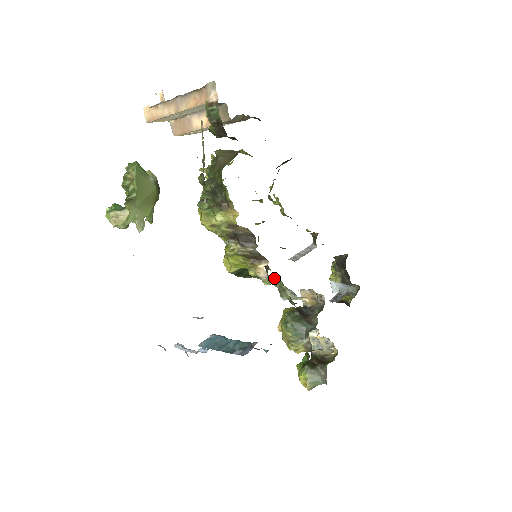
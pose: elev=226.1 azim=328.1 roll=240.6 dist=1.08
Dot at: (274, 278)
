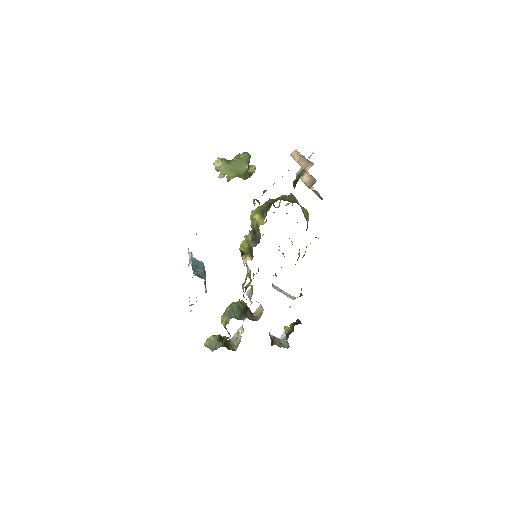
Dot at: occluded
